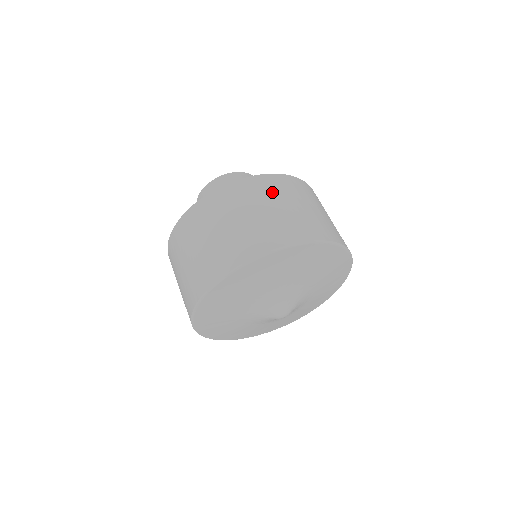
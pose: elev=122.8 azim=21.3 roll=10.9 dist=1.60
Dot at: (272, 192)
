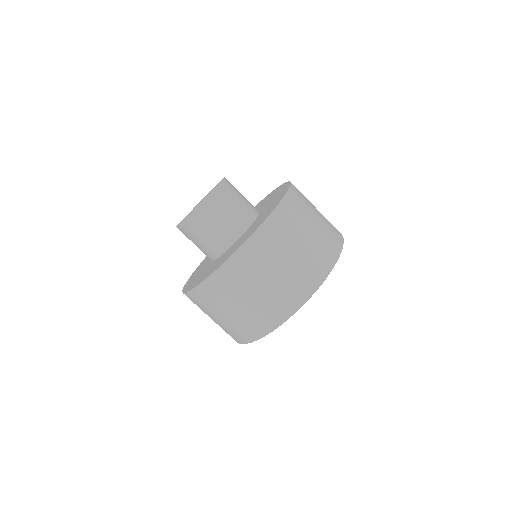
Dot at: (289, 229)
